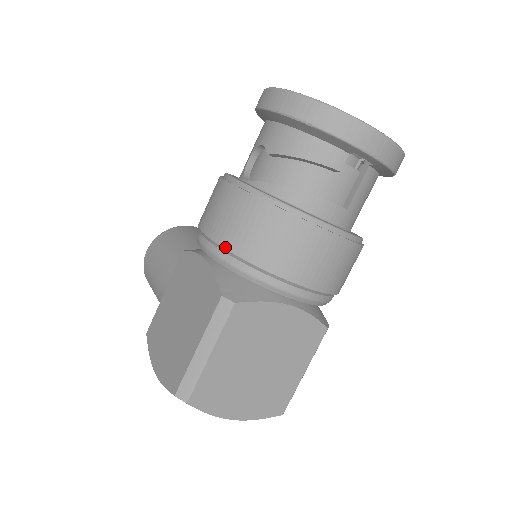
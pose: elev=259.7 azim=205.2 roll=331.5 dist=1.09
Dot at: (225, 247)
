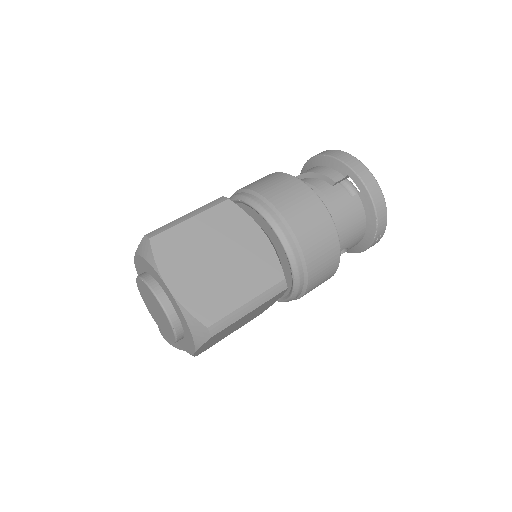
Dot at: (242, 189)
